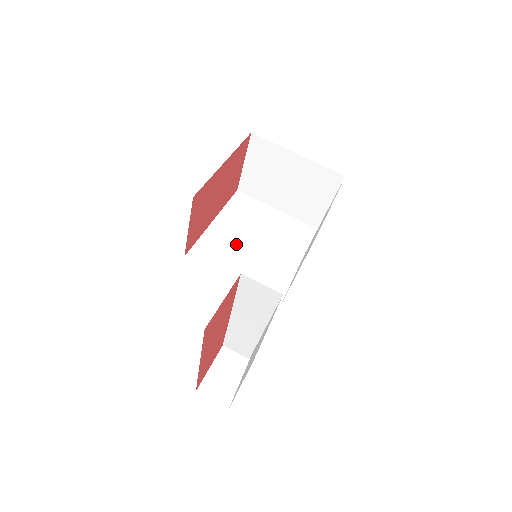
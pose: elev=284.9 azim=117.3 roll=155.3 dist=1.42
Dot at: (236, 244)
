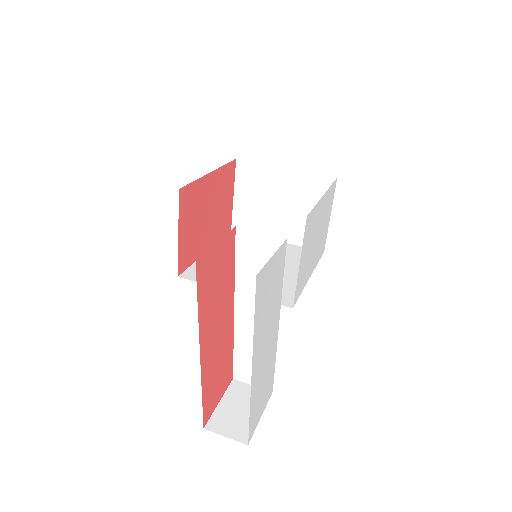
Dot at: occluded
